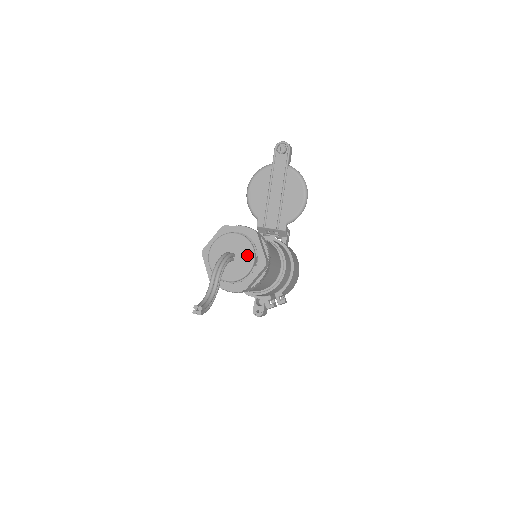
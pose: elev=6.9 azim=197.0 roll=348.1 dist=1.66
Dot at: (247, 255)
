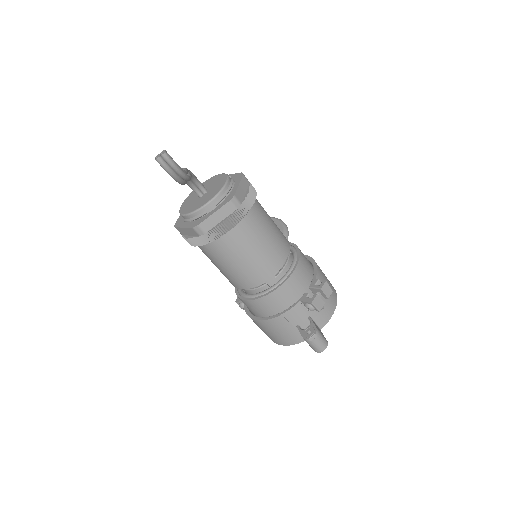
Dot at: (218, 179)
